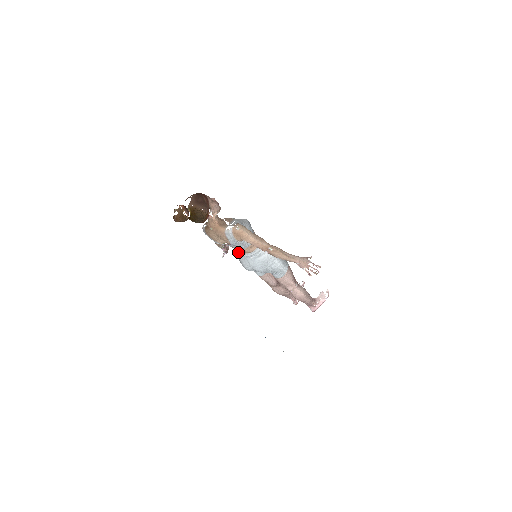
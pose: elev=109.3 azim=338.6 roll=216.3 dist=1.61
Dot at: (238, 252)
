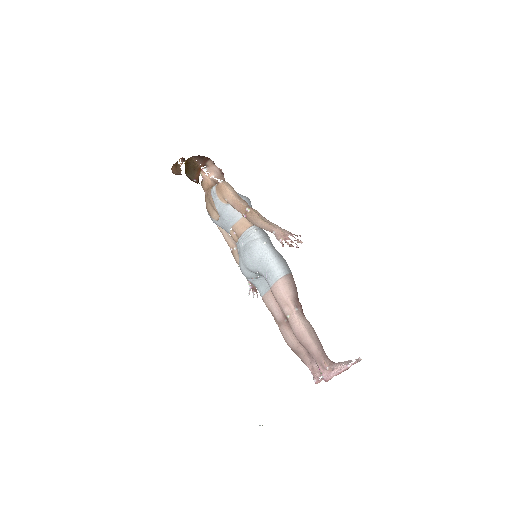
Dot at: (236, 244)
